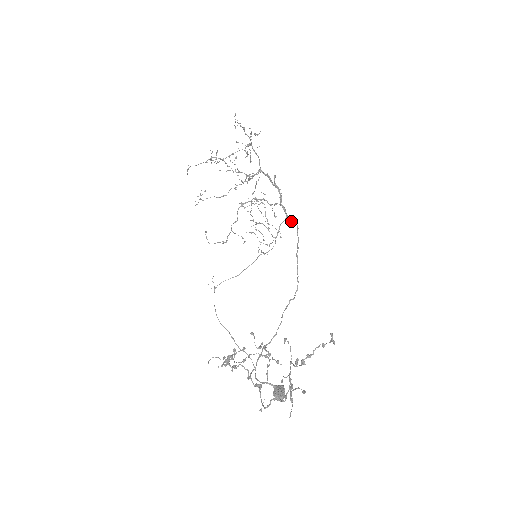
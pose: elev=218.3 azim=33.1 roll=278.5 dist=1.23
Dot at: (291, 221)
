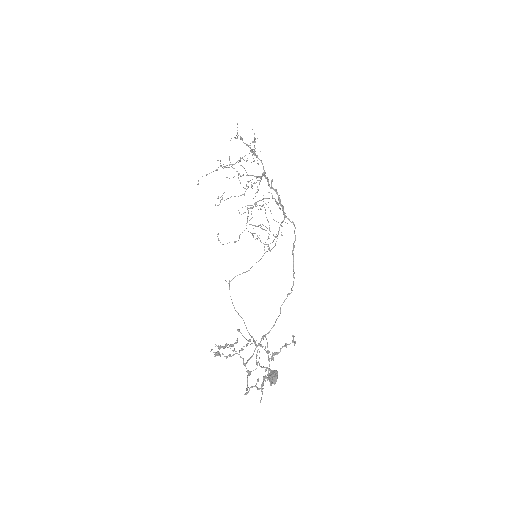
Dot at: occluded
